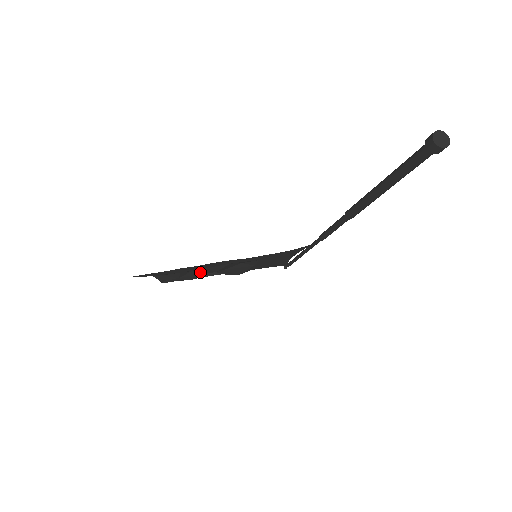
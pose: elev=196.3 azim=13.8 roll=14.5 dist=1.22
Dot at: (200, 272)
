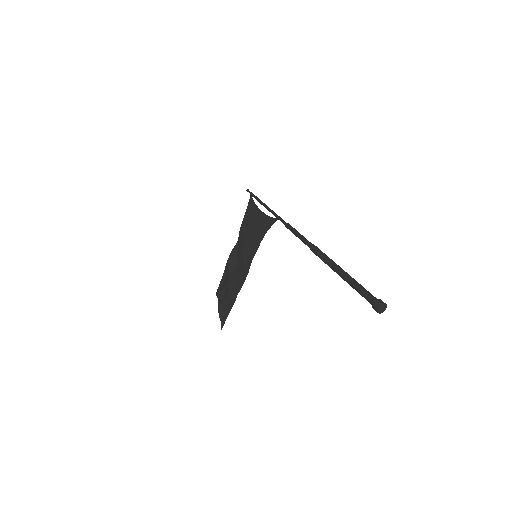
Dot at: (230, 277)
